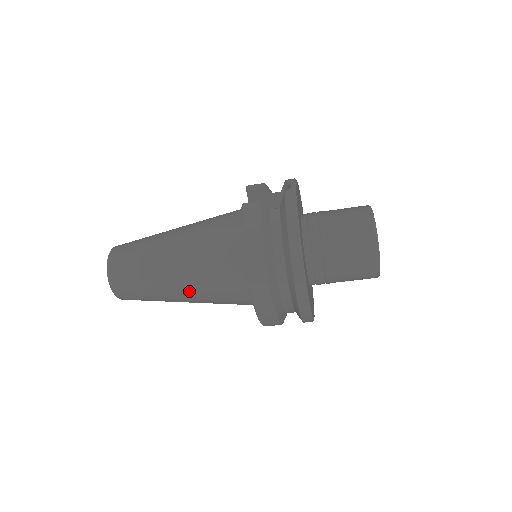
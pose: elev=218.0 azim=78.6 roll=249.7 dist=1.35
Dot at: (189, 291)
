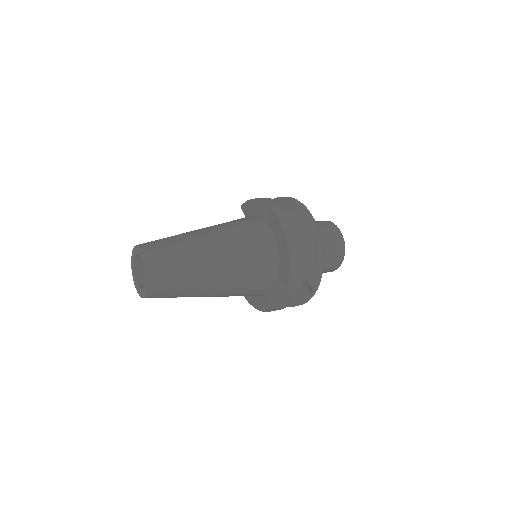
Dot at: occluded
